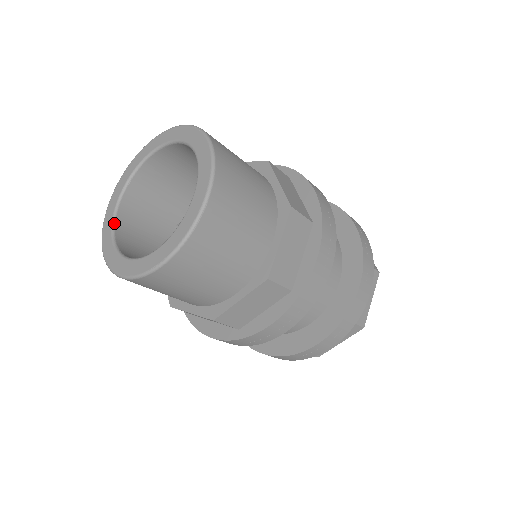
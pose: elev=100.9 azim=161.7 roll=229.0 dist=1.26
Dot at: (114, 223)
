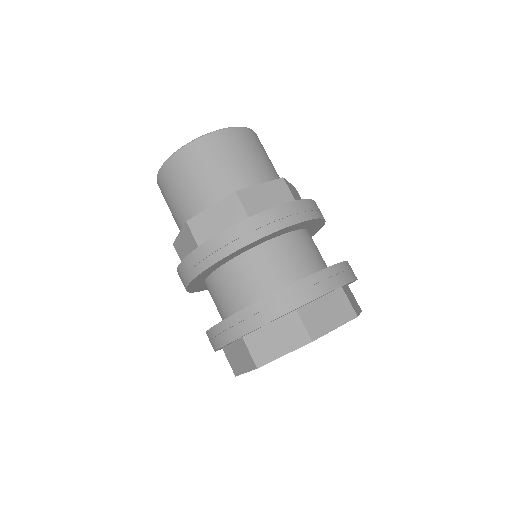
Dot at: occluded
